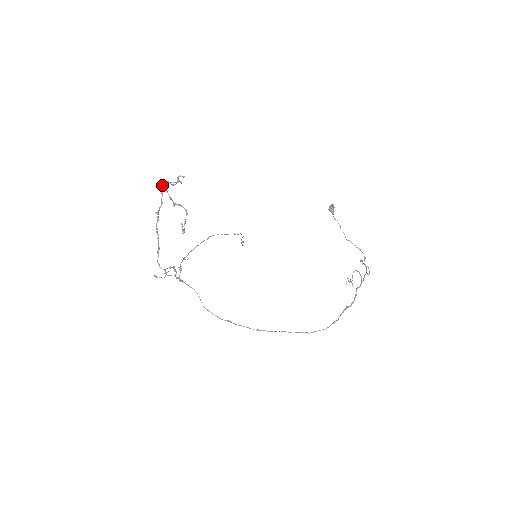
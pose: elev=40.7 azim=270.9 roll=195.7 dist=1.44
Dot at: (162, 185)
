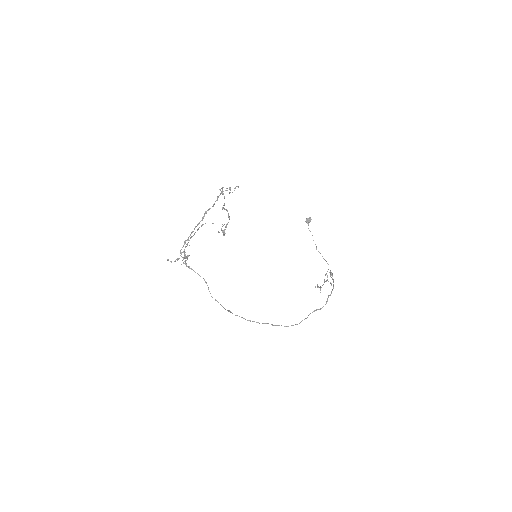
Dot at: occluded
